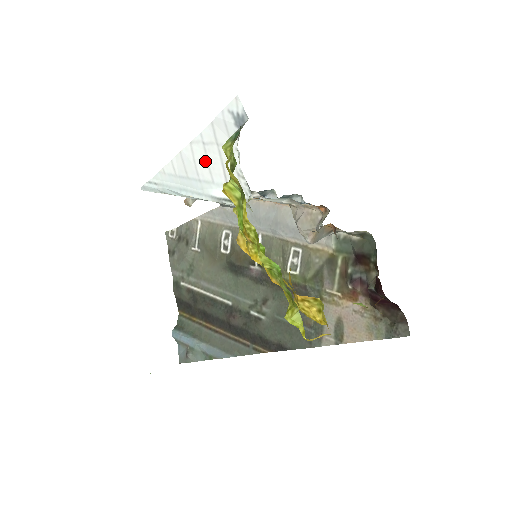
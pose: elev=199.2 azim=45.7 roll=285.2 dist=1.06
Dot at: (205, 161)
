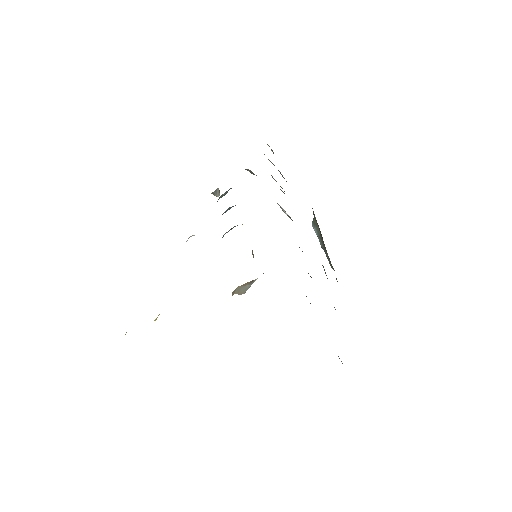
Dot at: occluded
